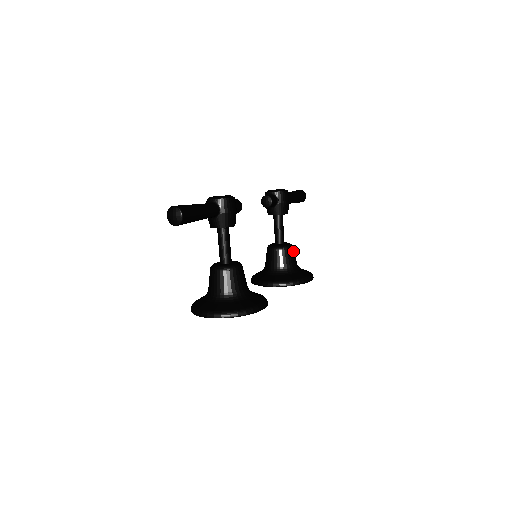
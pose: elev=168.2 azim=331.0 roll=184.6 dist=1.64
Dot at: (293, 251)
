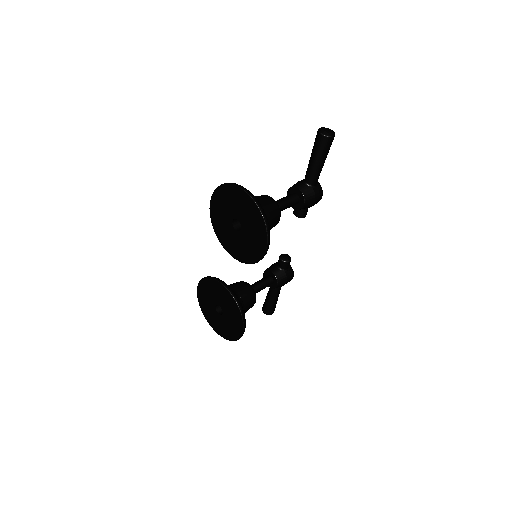
Dot at: (252, 306)
